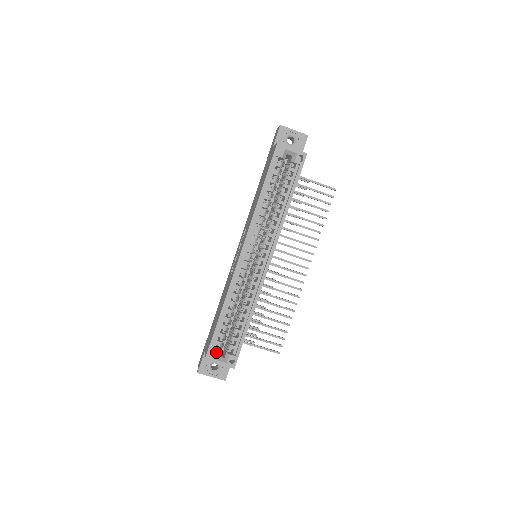
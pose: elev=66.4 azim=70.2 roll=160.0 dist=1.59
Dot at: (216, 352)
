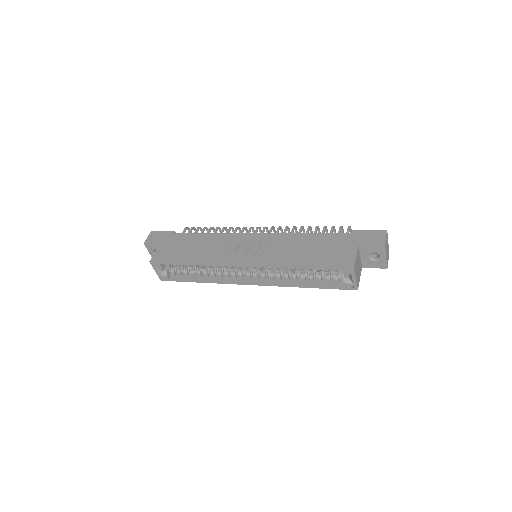
Dot at: (161, 267)
